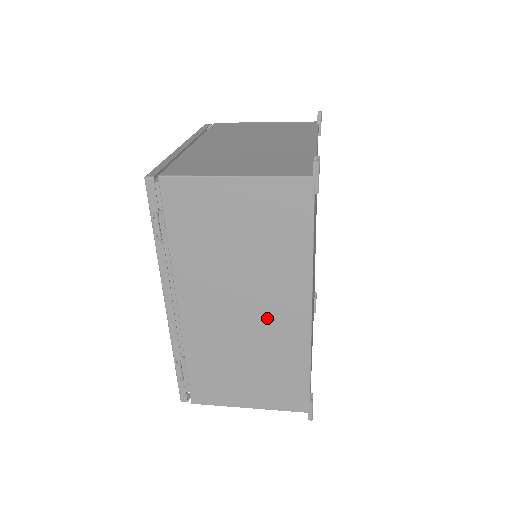
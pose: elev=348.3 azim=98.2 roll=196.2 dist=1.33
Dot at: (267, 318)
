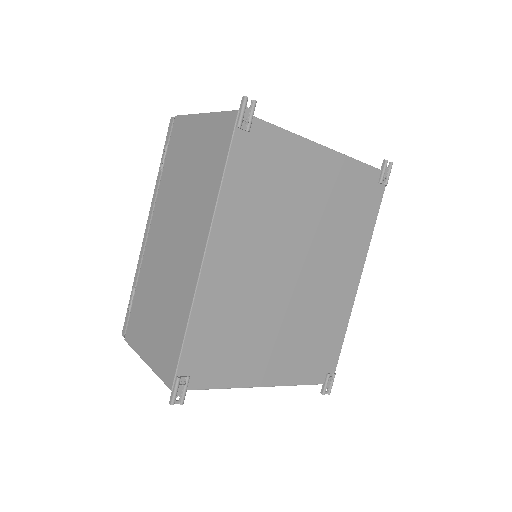
Dot at: (181, 254)
